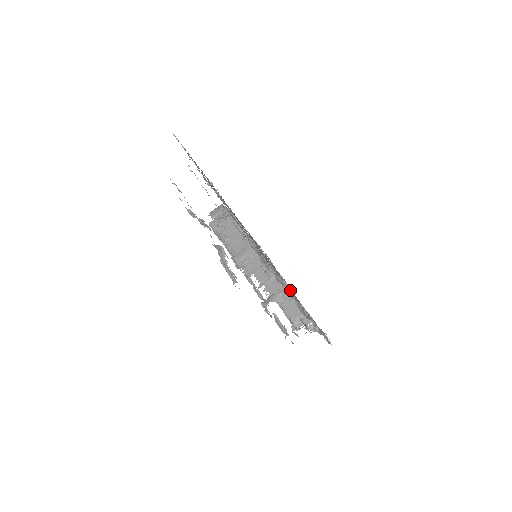
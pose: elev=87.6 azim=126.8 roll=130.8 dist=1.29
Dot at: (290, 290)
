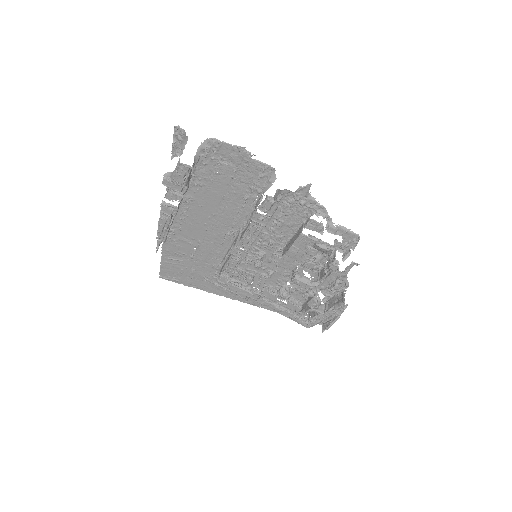
Dot at: (227, 159)
